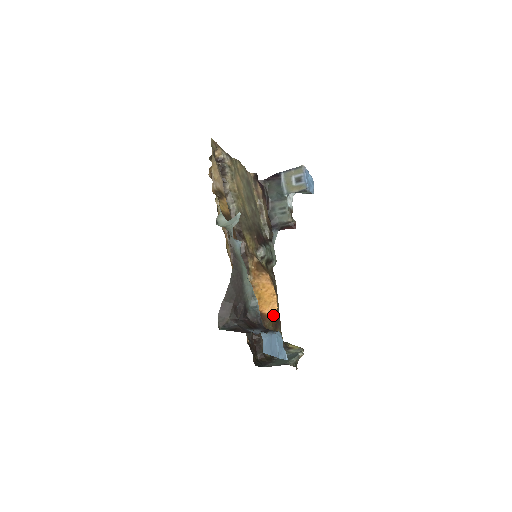
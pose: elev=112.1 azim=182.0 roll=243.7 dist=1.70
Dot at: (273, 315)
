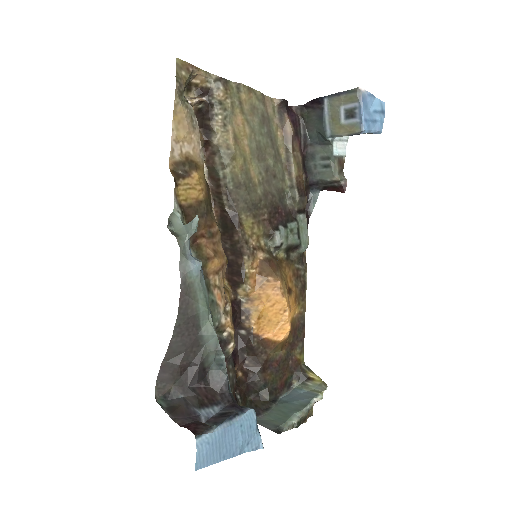
Dot at: (283, 338)
